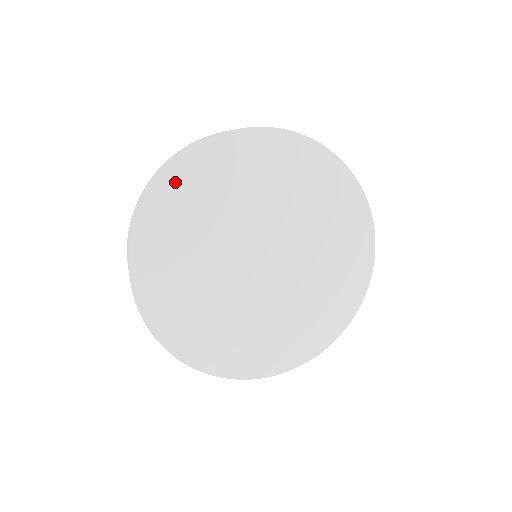
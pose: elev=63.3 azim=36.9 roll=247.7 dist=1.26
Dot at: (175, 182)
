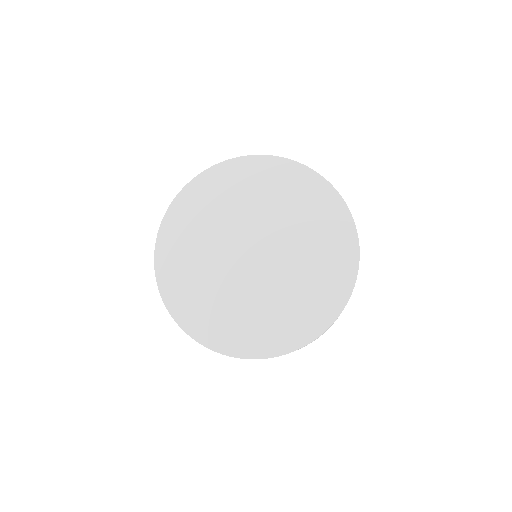
Dot at: (239, 167)
